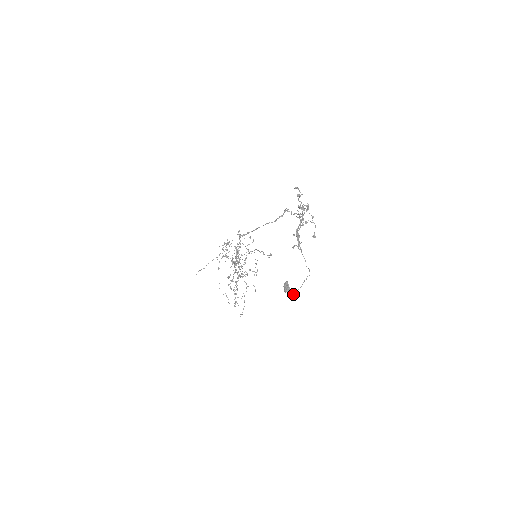
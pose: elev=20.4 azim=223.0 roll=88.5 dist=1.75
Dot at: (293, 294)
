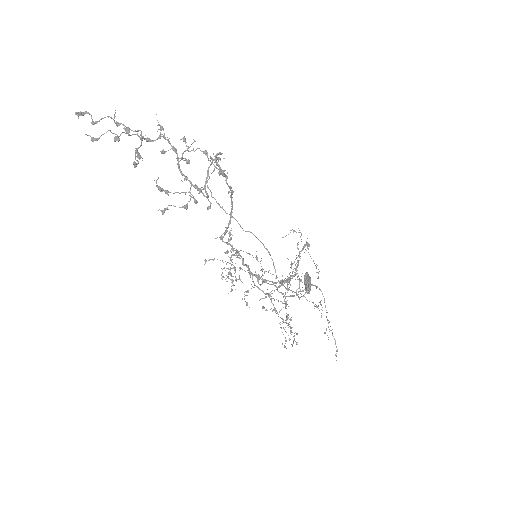
Dot at: (307, 291)
